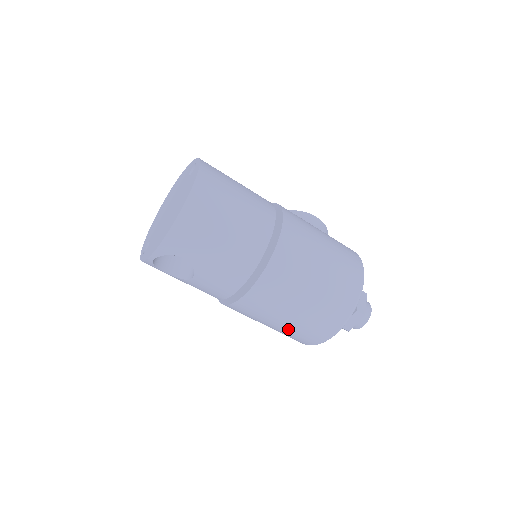
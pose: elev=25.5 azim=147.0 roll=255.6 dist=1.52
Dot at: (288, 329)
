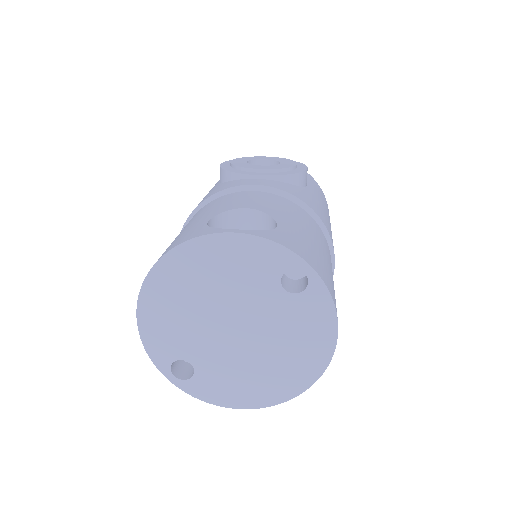
Dot at: occluded
